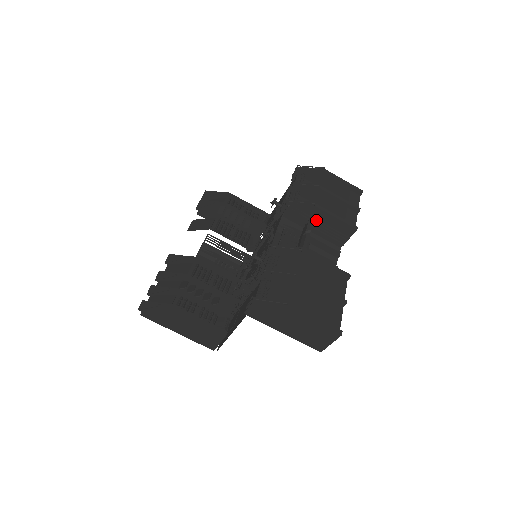
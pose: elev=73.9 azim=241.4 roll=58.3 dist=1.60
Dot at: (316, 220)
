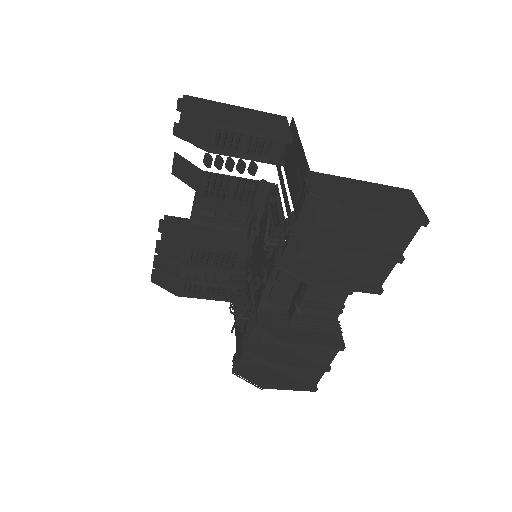
Dot at: occluded
